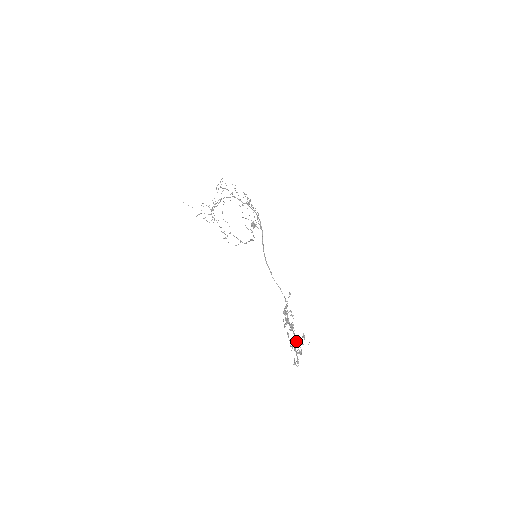
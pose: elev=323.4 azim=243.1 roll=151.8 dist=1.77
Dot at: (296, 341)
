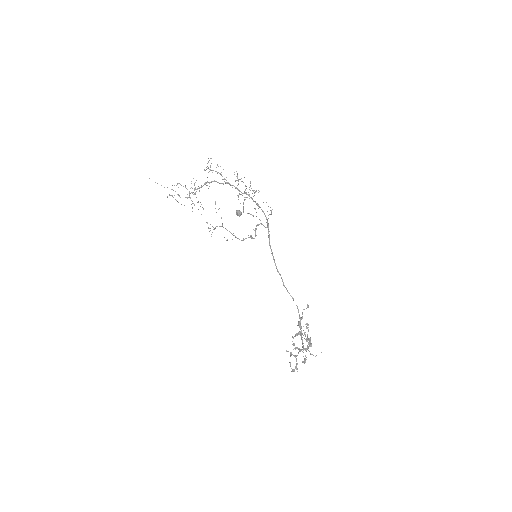
Dot at: (301, 350)
